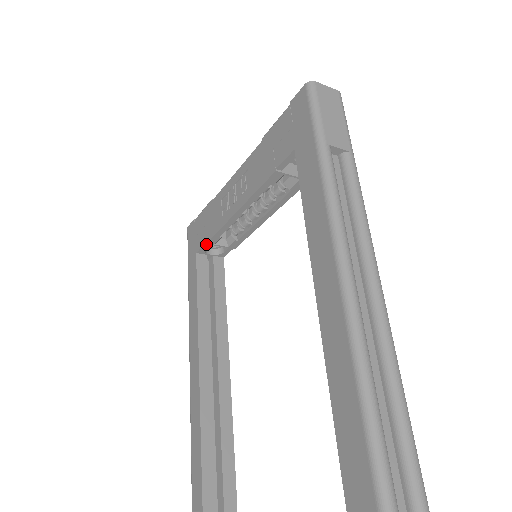
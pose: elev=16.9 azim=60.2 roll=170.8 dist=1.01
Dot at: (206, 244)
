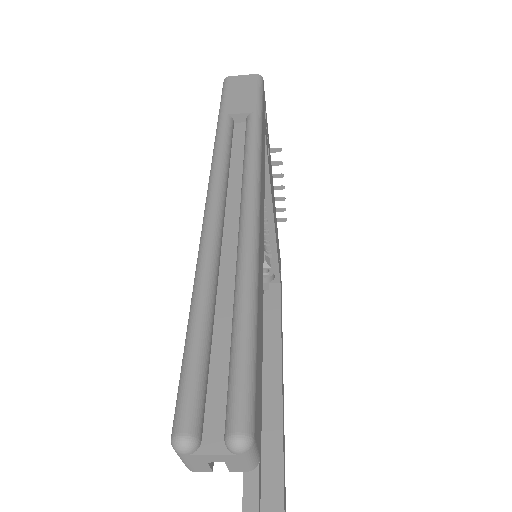
Dot at: occluded
